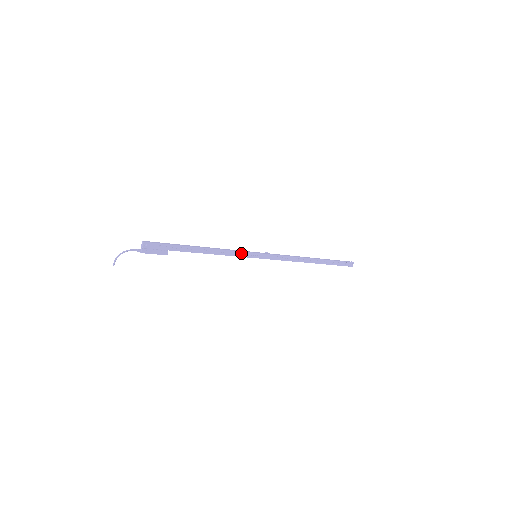
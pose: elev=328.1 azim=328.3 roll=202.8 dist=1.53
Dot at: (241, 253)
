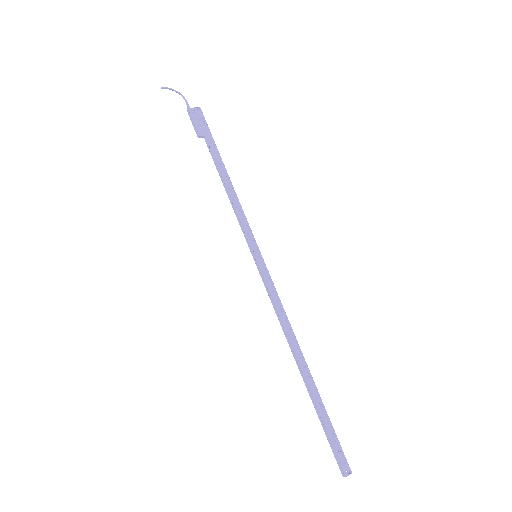
Dot at: (248, 228)
